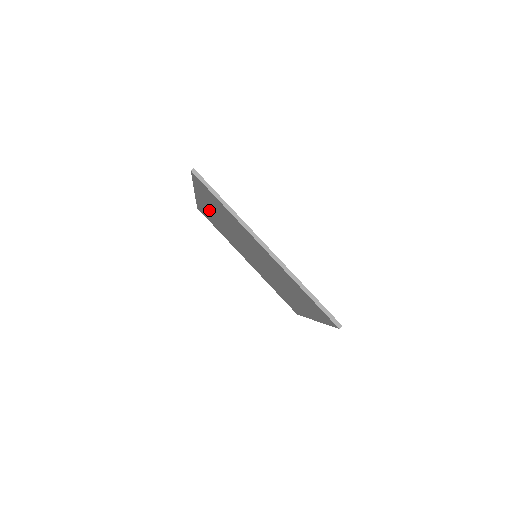
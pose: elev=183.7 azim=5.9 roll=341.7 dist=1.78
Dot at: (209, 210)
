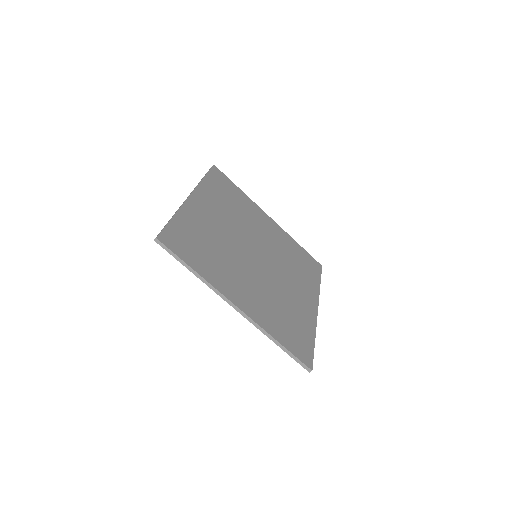
Dot at: occluded
